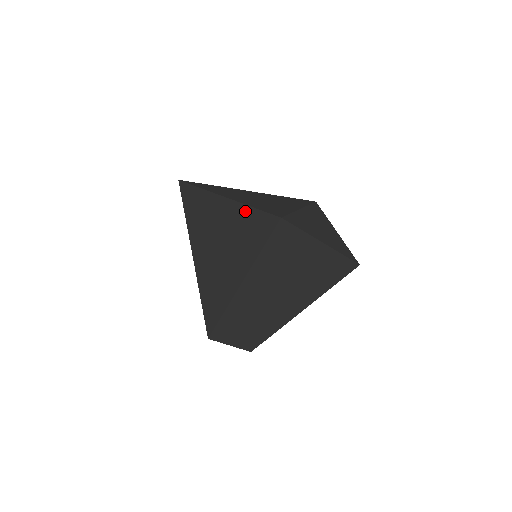
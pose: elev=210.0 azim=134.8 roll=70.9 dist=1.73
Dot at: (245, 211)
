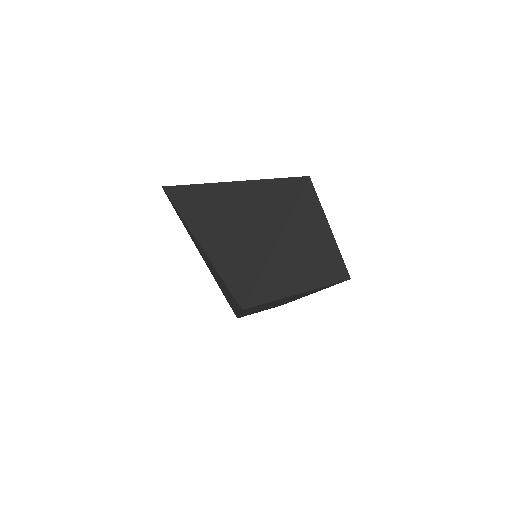
Dot at: occluded
